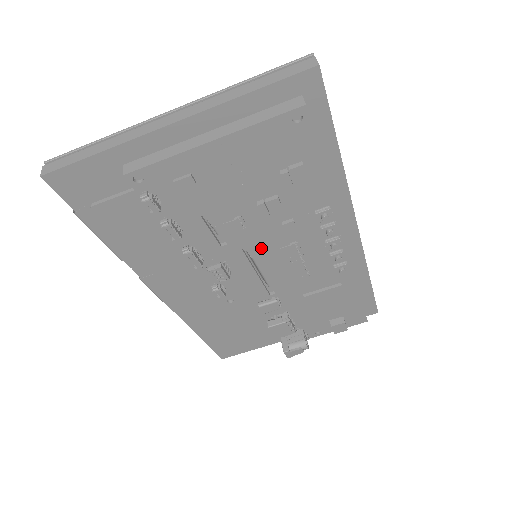
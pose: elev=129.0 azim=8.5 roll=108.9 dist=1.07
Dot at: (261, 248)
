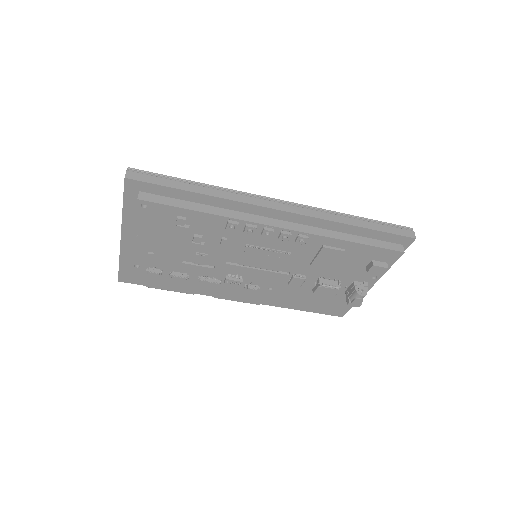
Dot at: (235, 258)
